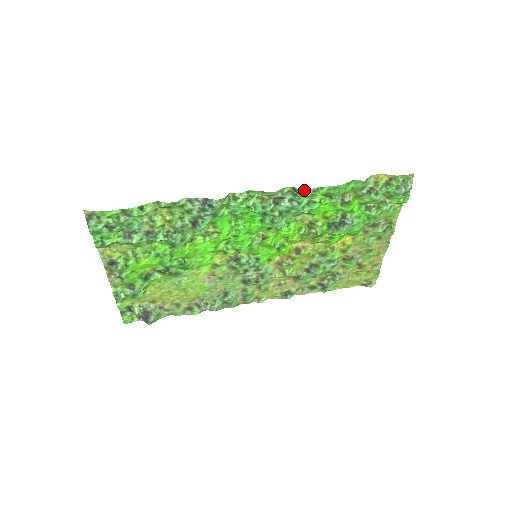
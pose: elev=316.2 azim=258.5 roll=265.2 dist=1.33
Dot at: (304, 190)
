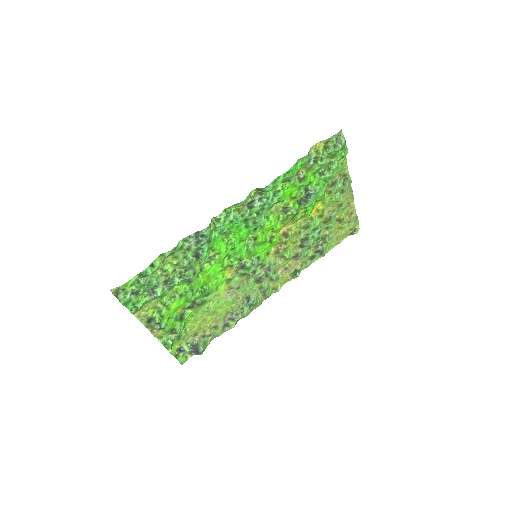
Dot at: (266, 186)
